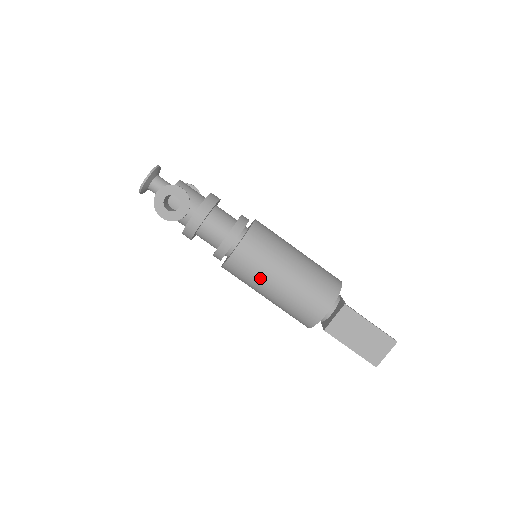
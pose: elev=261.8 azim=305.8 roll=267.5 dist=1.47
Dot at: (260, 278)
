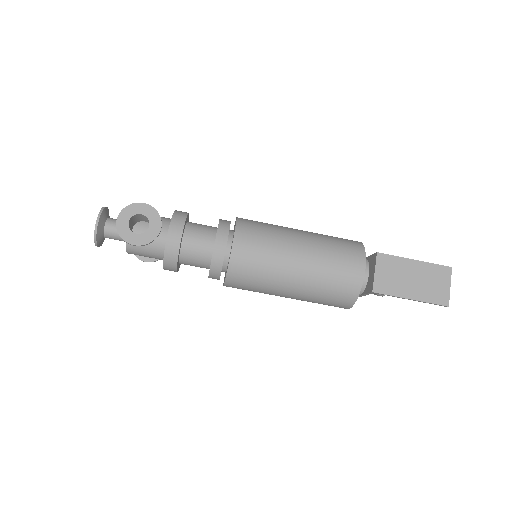
Dot at: (274, 267)
